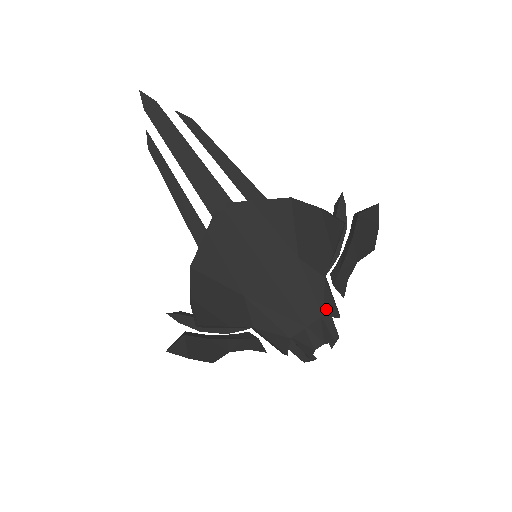
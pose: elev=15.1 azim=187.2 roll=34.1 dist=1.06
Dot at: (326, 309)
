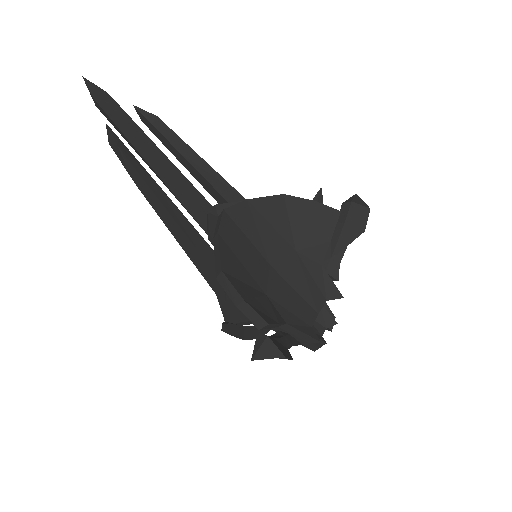
Dot at: (329, 293)
